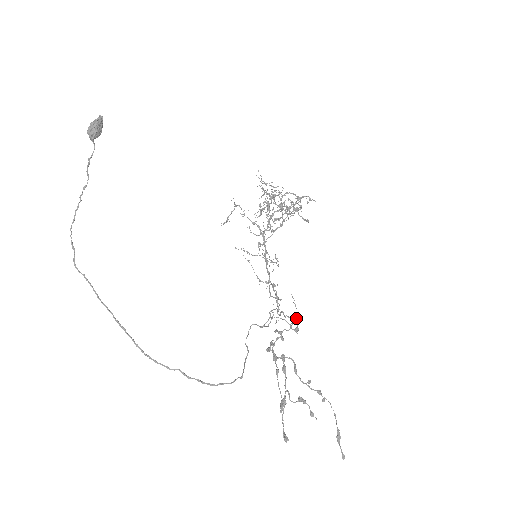
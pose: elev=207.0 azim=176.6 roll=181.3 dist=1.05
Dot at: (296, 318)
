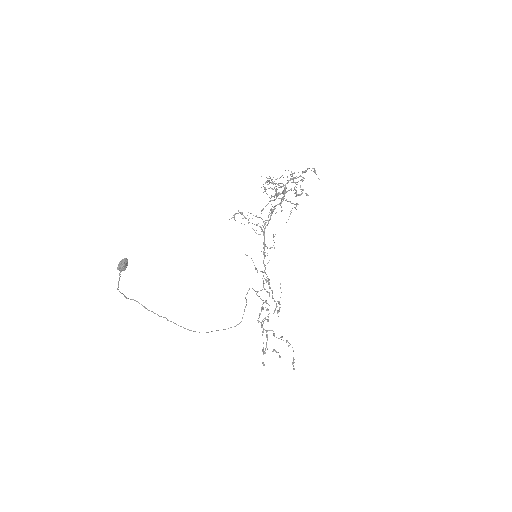
Dot at: occluded
